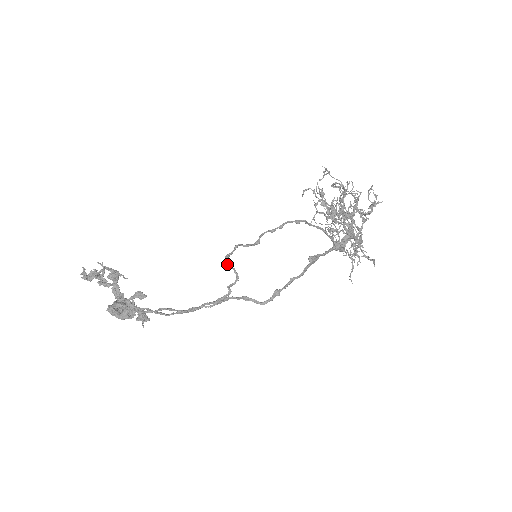
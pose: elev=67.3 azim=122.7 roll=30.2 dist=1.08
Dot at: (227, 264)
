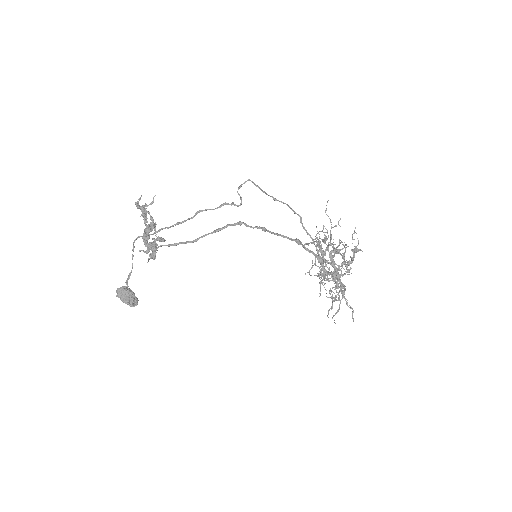
Dot at: occluded
